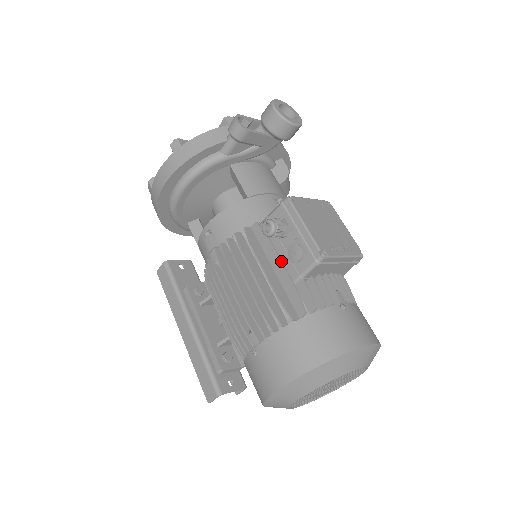
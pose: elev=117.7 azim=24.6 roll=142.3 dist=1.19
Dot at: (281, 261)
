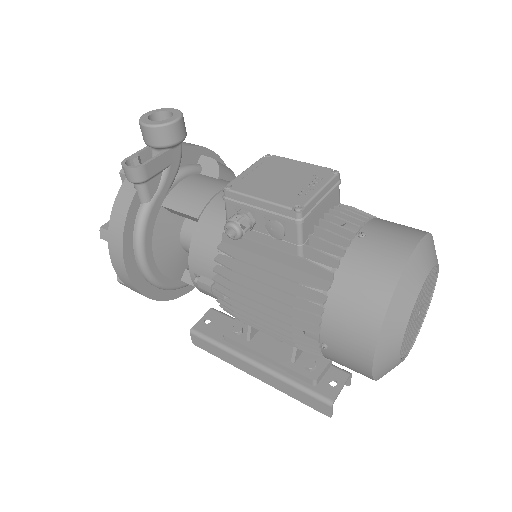
Dot at: (271, 248)
